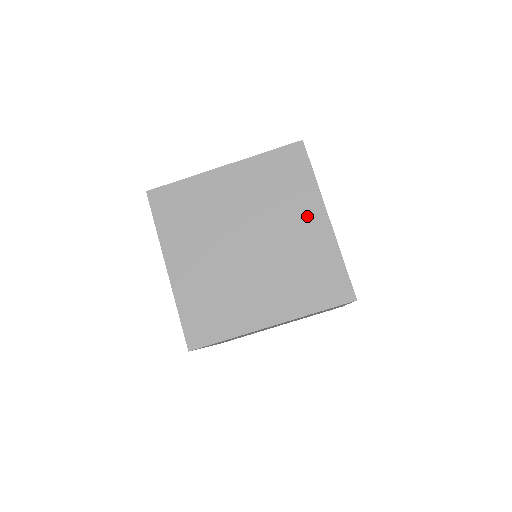
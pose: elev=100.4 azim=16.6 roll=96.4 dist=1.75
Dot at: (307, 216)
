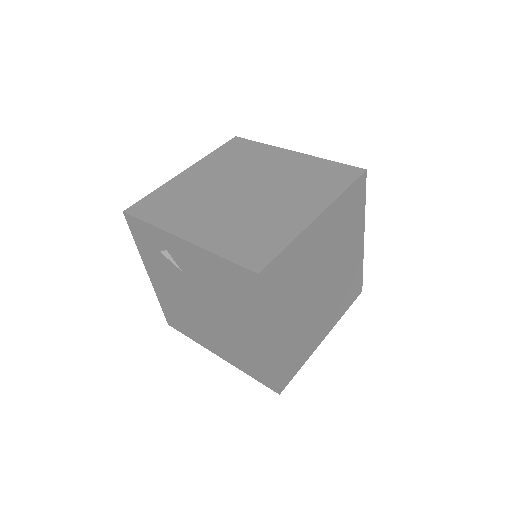
Dot at: (355, 242)
